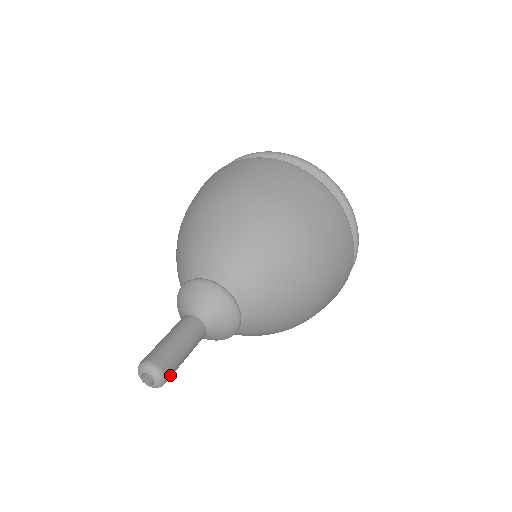
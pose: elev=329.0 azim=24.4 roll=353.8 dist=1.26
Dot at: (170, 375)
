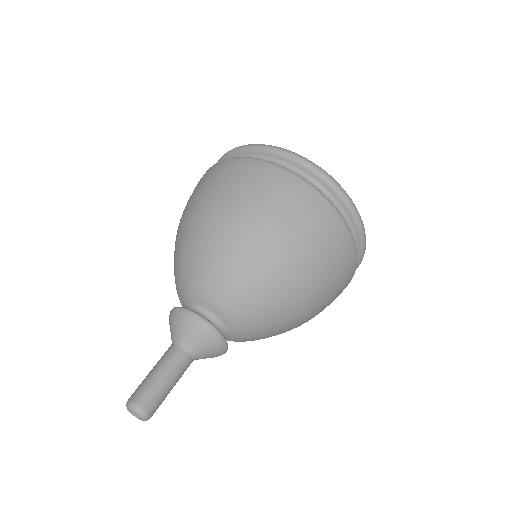
Dot at: occluded
